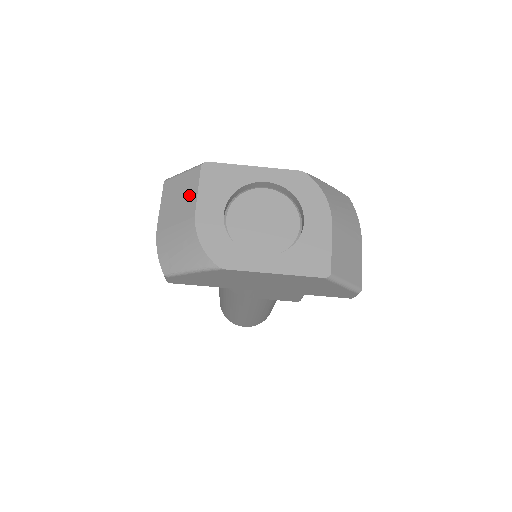
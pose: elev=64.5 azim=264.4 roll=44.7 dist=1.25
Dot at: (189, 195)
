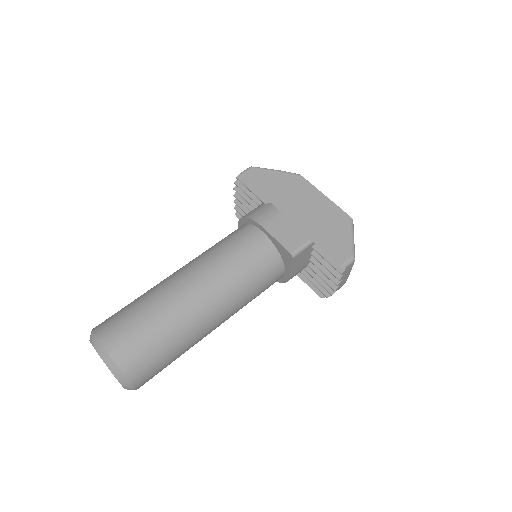
Dot at: occluded
